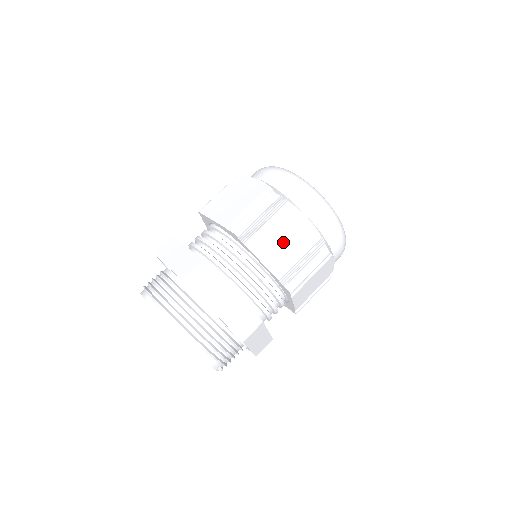
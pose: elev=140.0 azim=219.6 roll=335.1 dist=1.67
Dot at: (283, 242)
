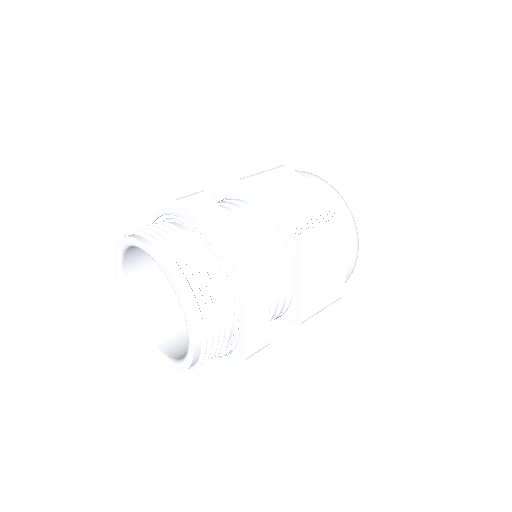
Dot at: (324, 272)
